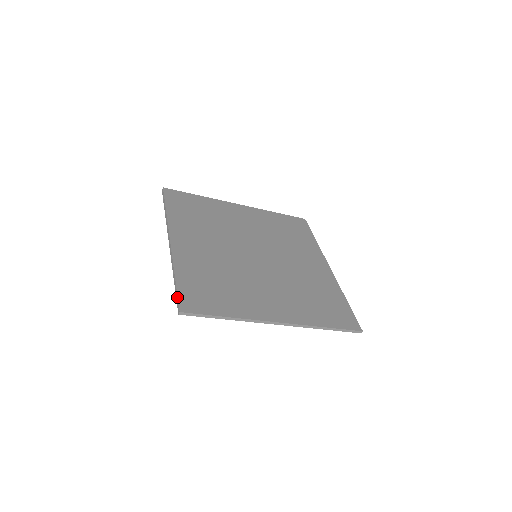
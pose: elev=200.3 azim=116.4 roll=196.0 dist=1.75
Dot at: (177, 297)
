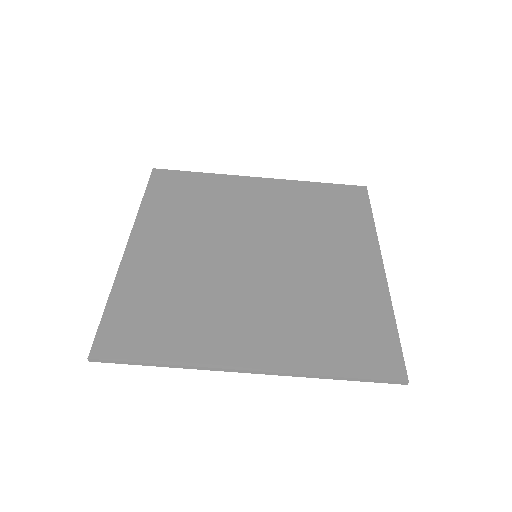
Dot at: occluded
